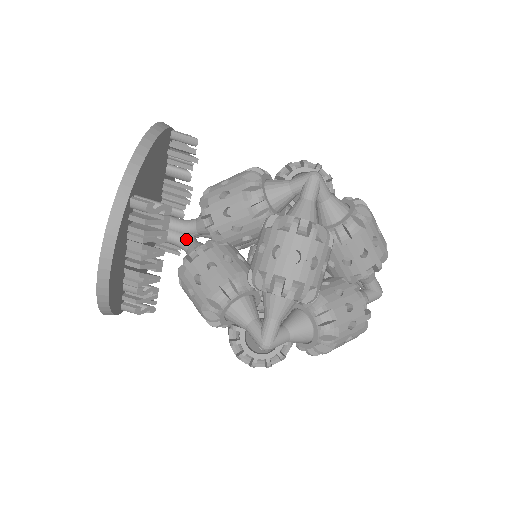
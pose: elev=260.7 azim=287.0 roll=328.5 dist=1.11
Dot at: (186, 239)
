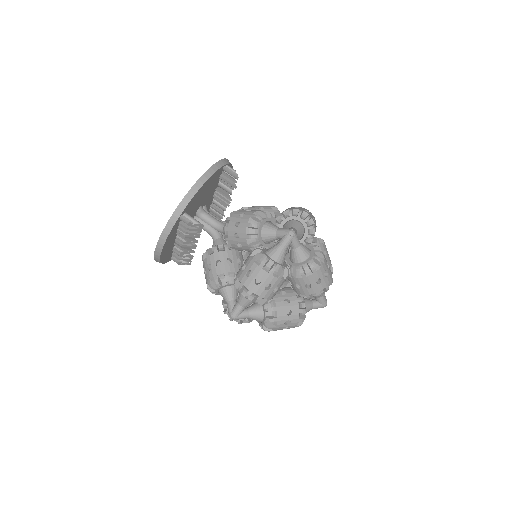
Dot at: (215, 234)
